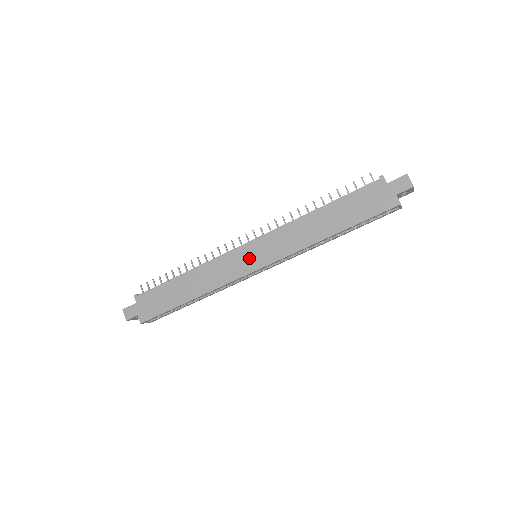
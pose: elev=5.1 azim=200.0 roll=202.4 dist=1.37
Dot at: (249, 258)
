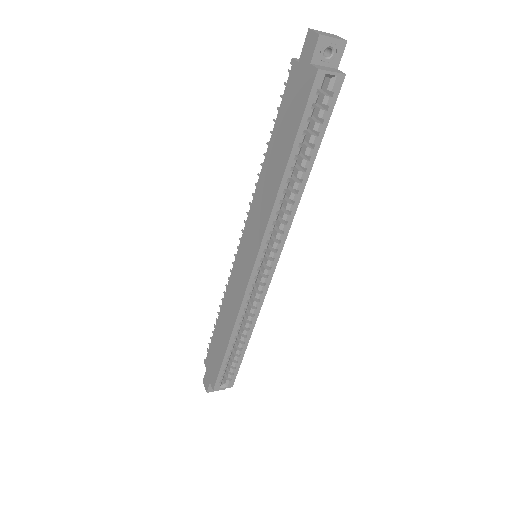
Dot at: (244, 262)
